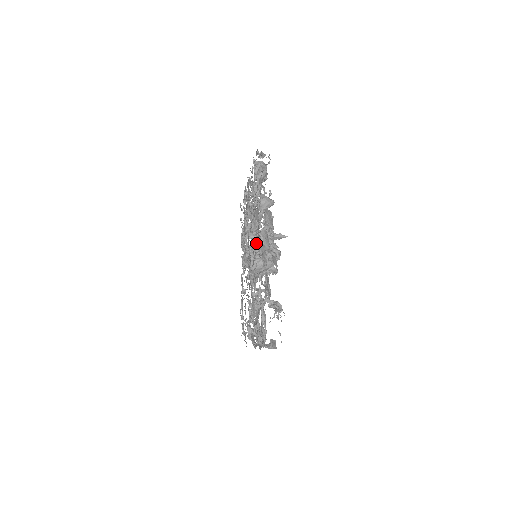
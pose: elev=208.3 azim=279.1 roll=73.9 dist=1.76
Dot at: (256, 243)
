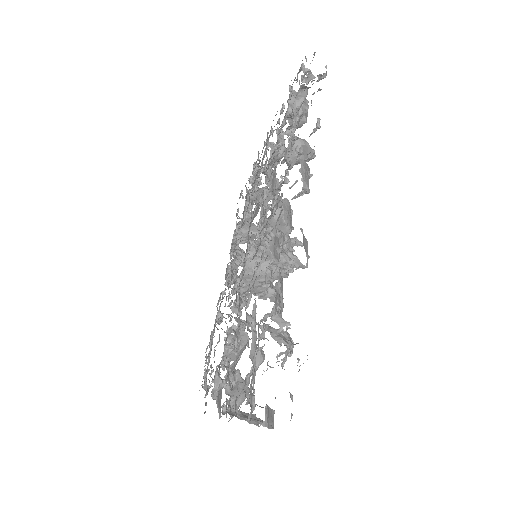
Dot at: (271, 211)
